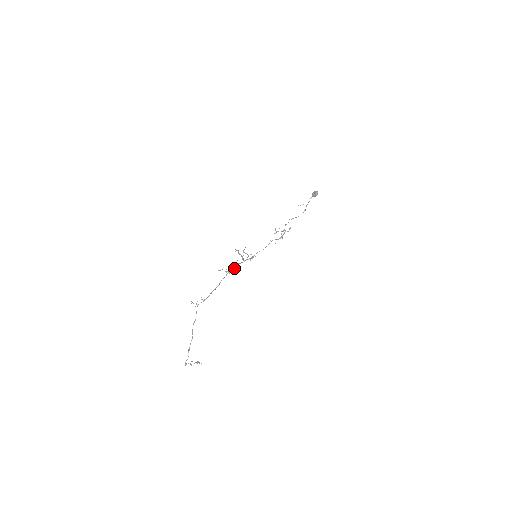
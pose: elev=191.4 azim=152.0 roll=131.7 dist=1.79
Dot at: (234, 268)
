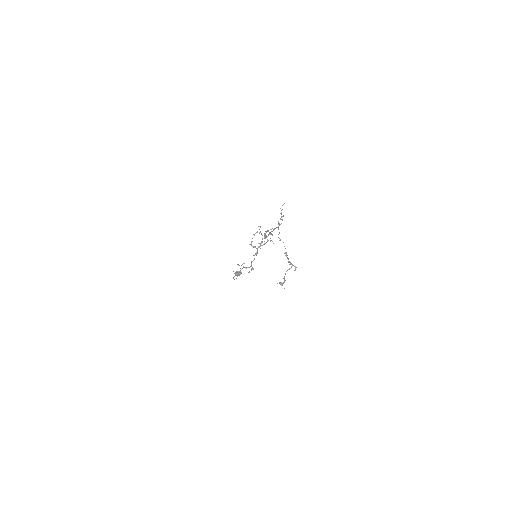
Dot at: (264, 238)
